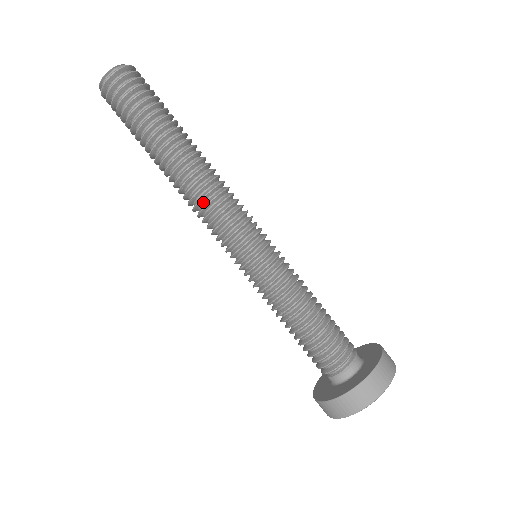
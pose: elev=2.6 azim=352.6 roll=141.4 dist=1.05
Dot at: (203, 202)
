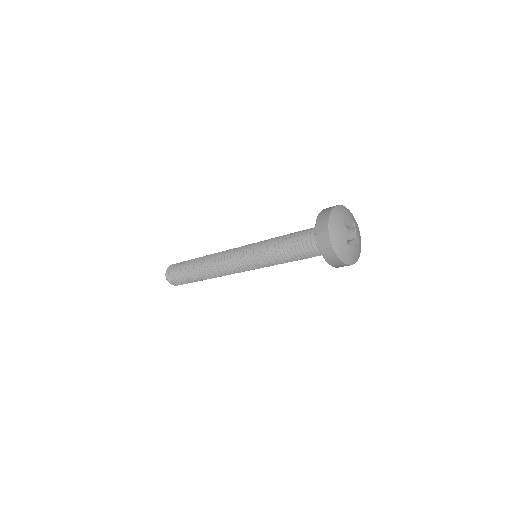
Dot at: (218, 262)
